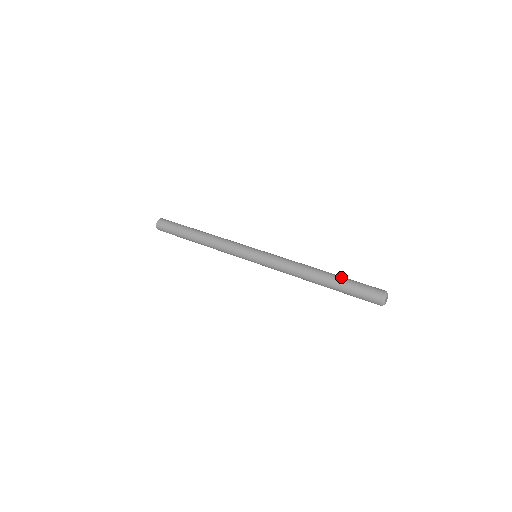
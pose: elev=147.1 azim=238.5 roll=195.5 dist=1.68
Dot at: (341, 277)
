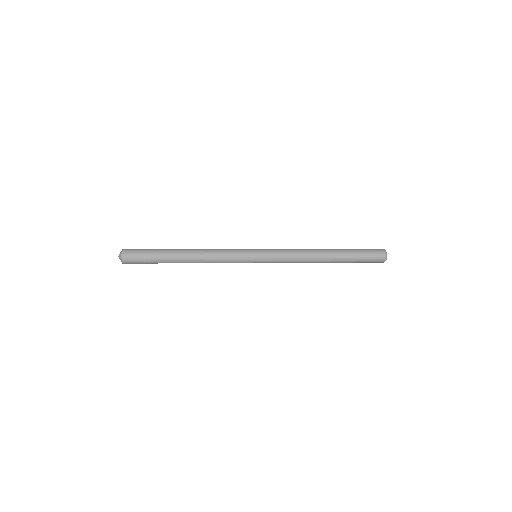
Dot at: (344, 249)
